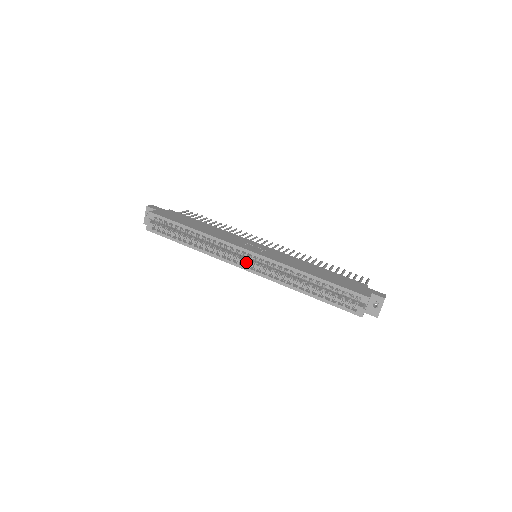
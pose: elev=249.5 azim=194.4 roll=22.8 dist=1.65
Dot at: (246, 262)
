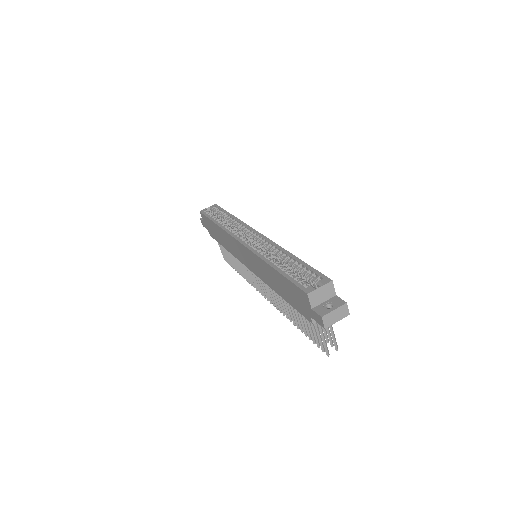
Dot at: (247, 239)
